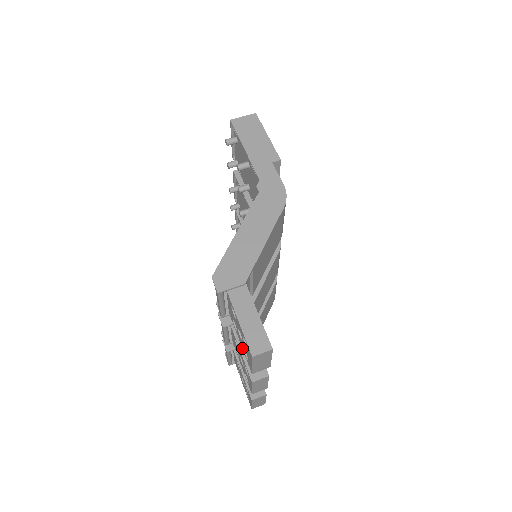
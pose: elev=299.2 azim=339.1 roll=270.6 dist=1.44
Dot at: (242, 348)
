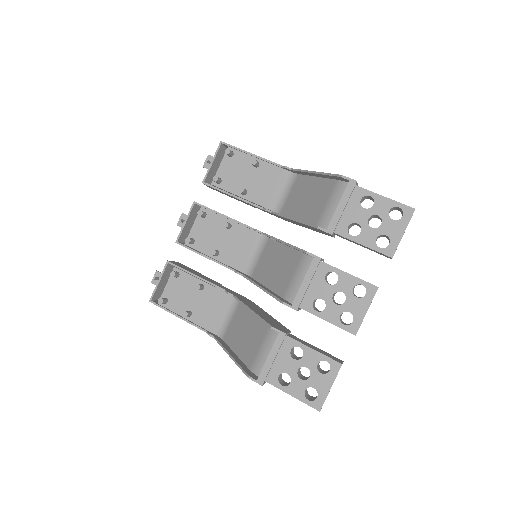
Dot at: (368, 246)
